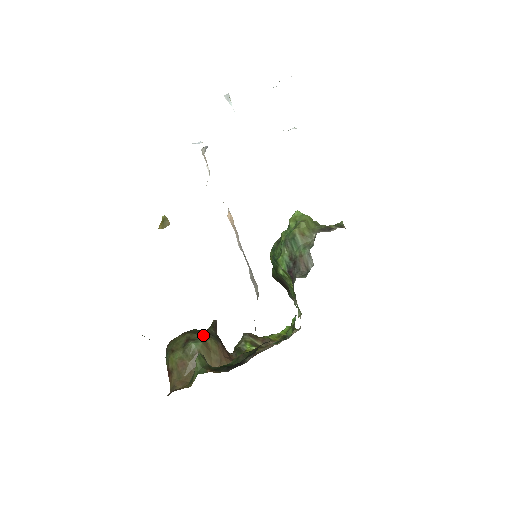
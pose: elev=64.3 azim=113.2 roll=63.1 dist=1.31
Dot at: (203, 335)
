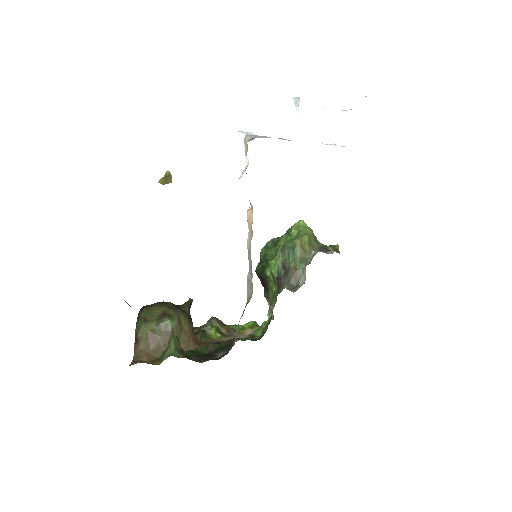
Dot at: (179, 313)
